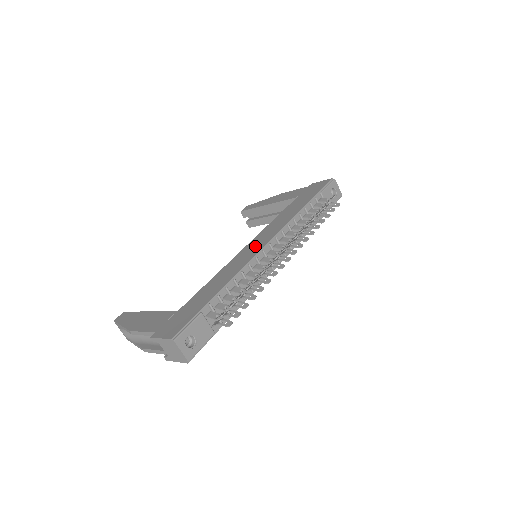
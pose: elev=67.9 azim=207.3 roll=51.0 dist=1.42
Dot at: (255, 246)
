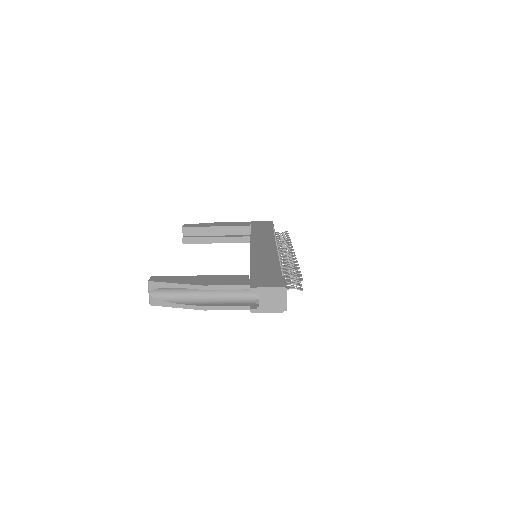
Dot at: (265, 246)
